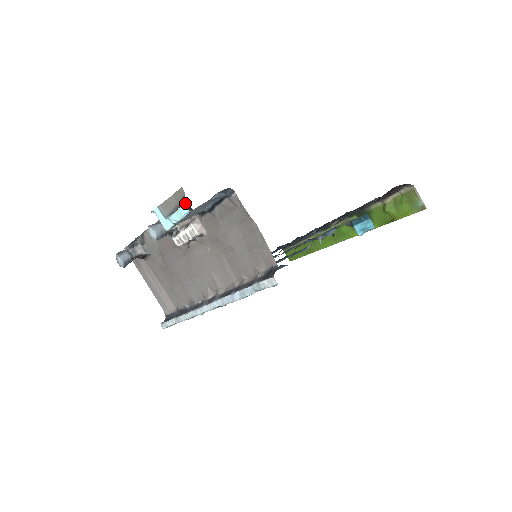
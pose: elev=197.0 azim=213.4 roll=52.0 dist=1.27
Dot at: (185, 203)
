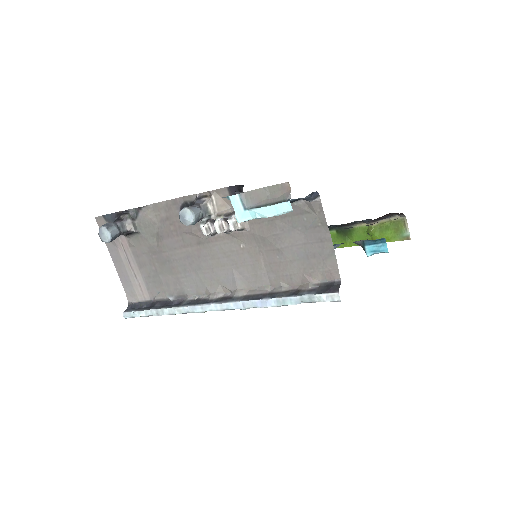
Dot at: (234, 190)
